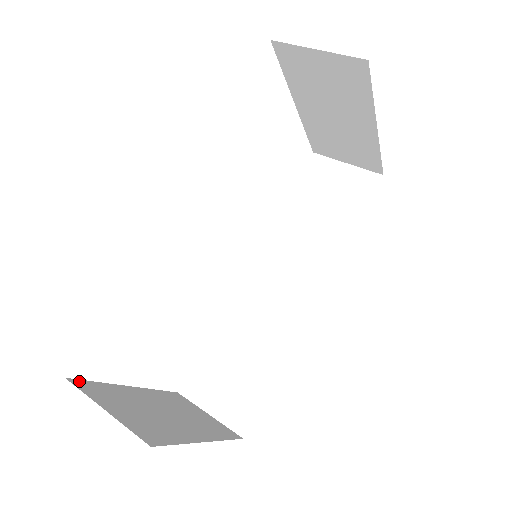
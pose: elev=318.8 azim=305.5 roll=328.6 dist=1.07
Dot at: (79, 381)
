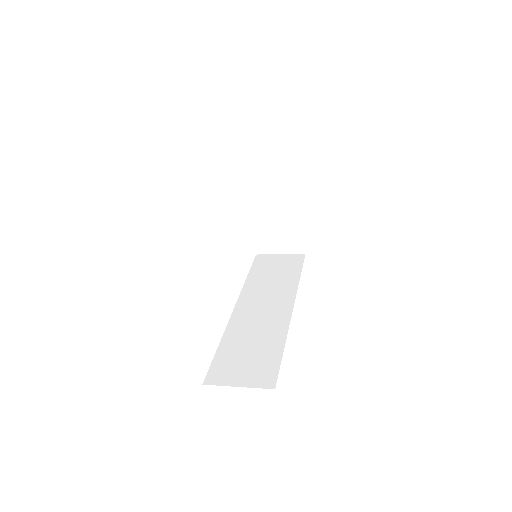
Dot at: occluded
